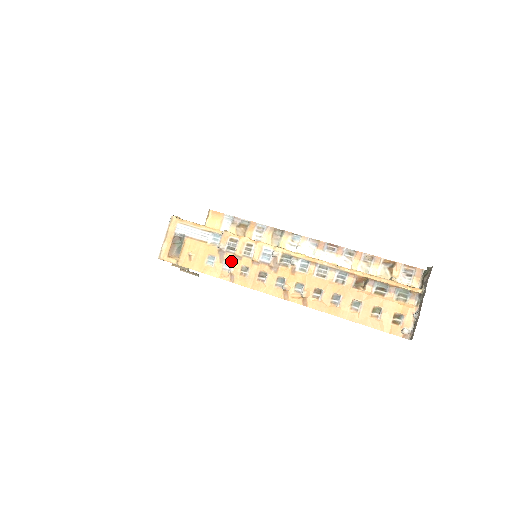
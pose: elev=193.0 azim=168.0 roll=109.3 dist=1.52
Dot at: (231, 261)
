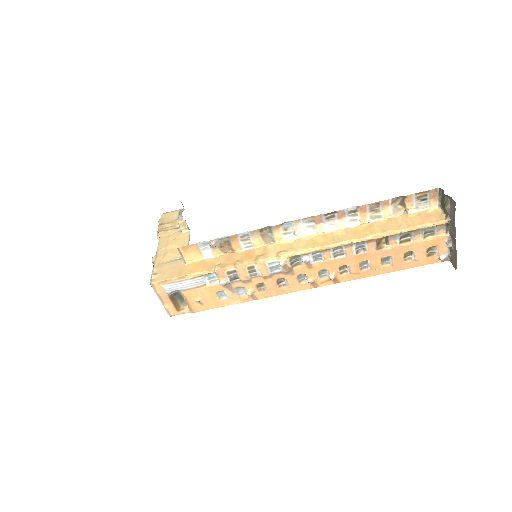
Dot at: (242, 287)
